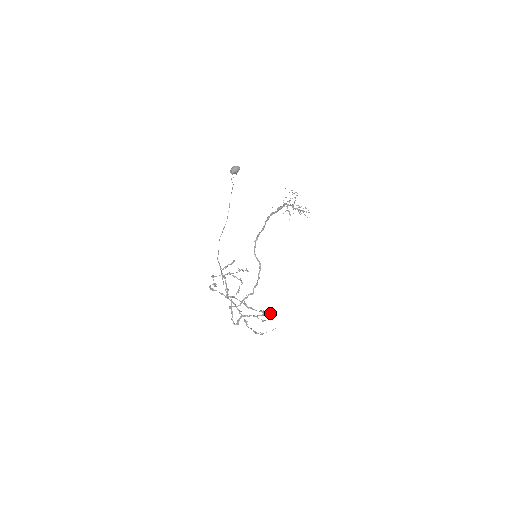
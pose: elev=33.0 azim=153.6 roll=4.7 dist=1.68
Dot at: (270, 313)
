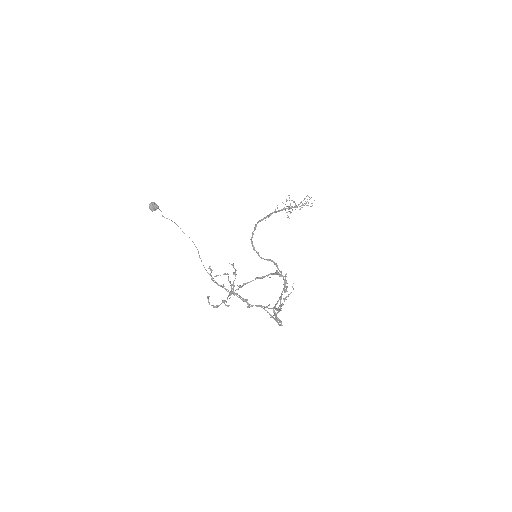
Dot at: (285, 278)
